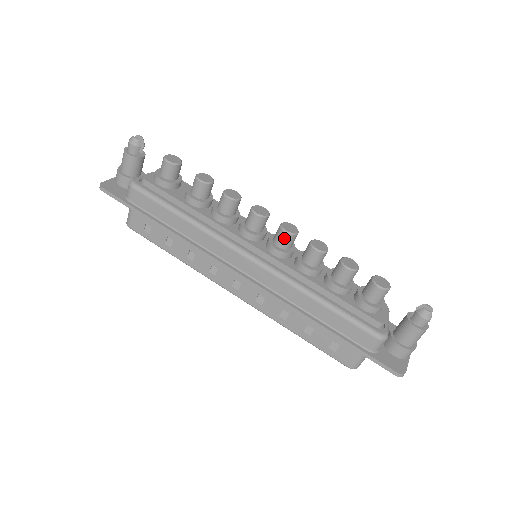
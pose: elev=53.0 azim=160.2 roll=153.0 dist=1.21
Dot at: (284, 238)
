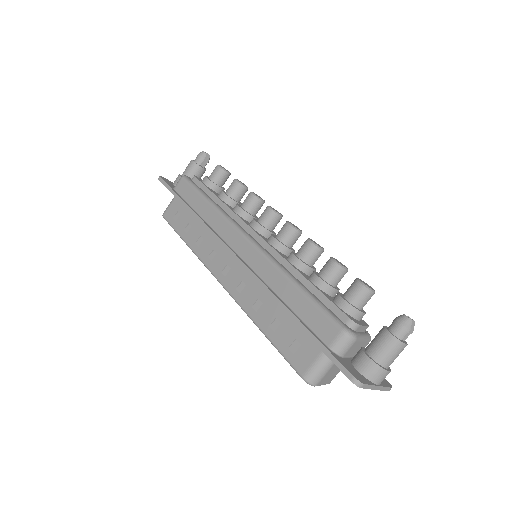
Dot at: (286, 230)
